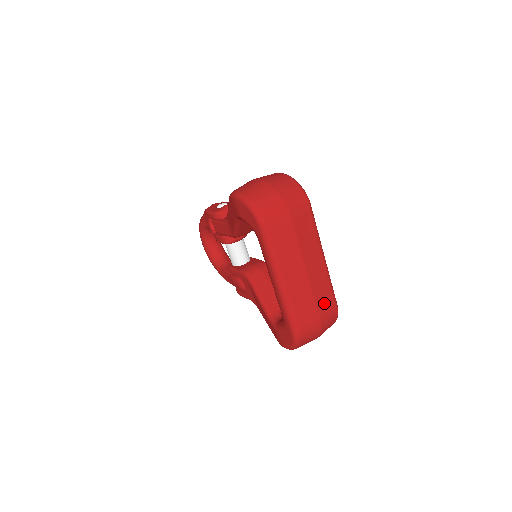
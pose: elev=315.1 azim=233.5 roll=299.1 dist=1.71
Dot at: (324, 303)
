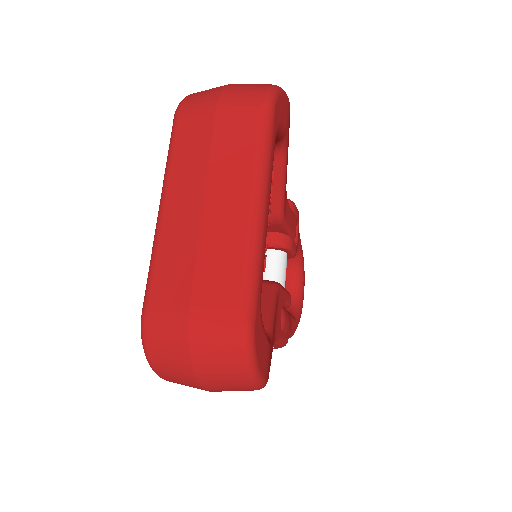
Dot at: (214, 285)
